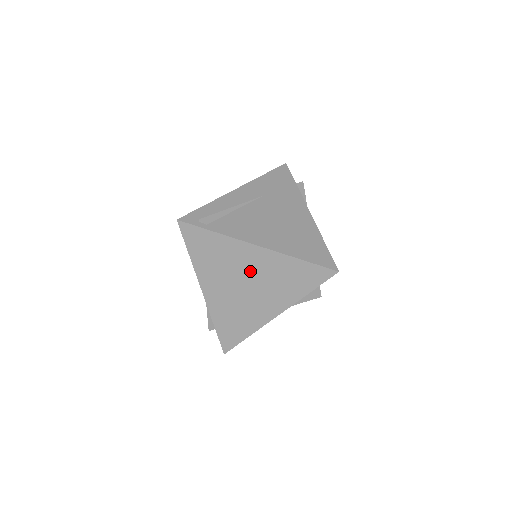
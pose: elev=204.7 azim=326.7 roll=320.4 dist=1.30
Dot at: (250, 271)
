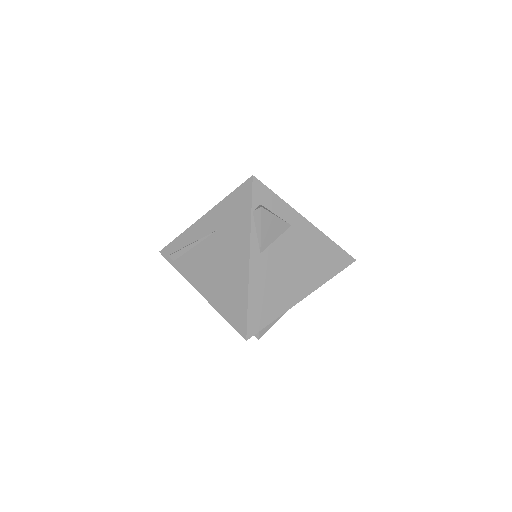
Dot at: occluded
